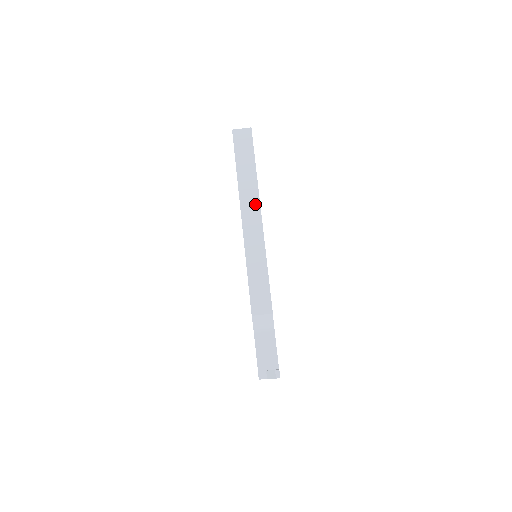
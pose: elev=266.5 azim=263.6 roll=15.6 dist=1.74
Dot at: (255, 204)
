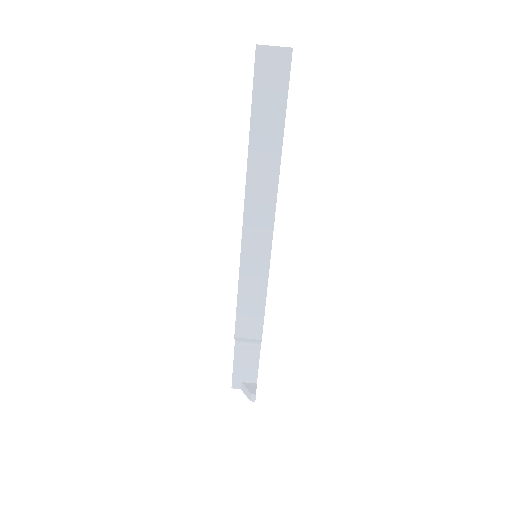
Dot at: (269, 194)
